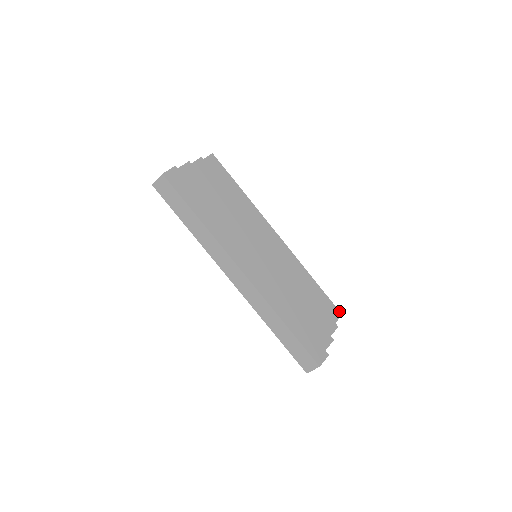
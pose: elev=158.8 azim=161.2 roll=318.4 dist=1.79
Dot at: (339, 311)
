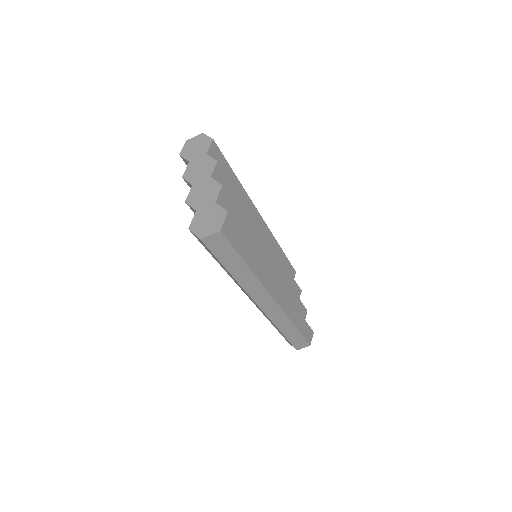
Dot at: occluded
